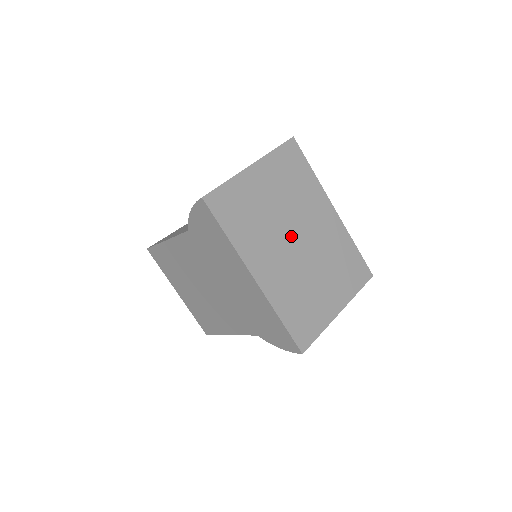
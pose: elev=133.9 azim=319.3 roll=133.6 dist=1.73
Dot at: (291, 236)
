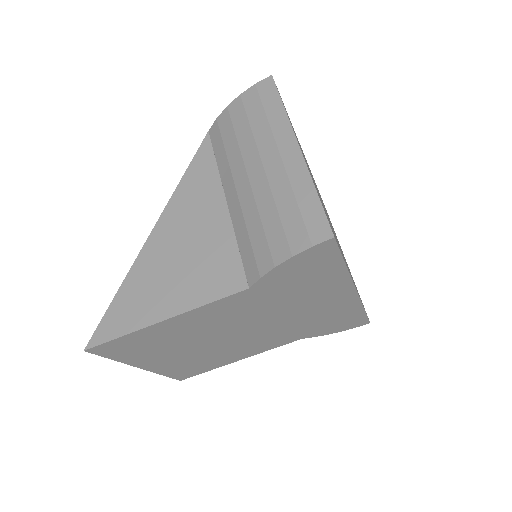
Dot at: occluded
